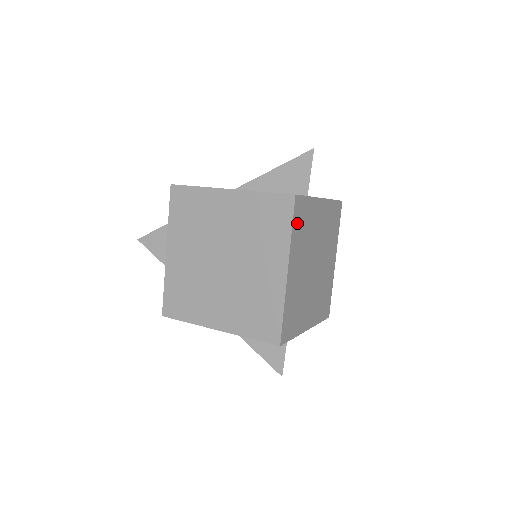
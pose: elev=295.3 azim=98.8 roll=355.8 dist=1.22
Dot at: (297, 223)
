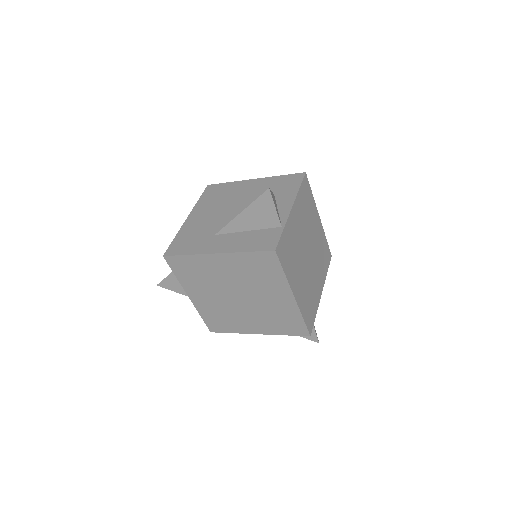
Dot at: (285, 261)
